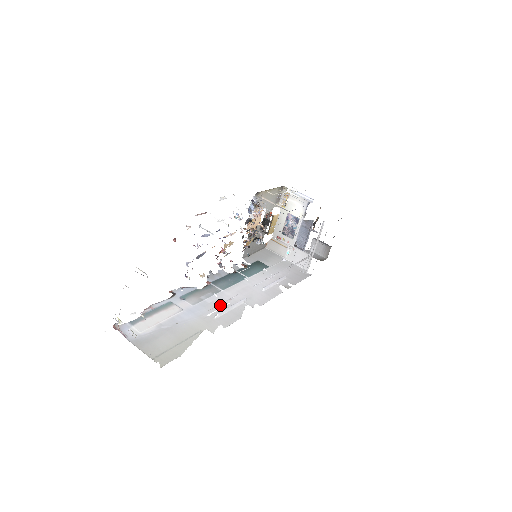
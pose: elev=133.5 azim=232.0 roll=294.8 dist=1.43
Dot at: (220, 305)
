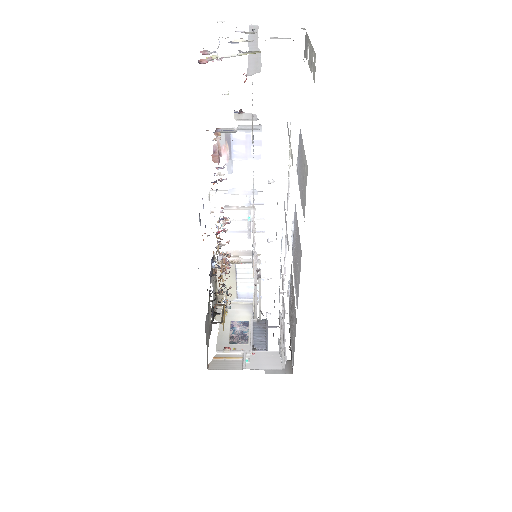
Dot at: occluded
